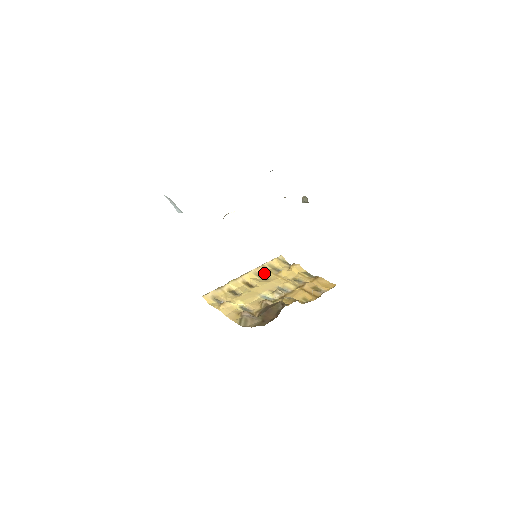
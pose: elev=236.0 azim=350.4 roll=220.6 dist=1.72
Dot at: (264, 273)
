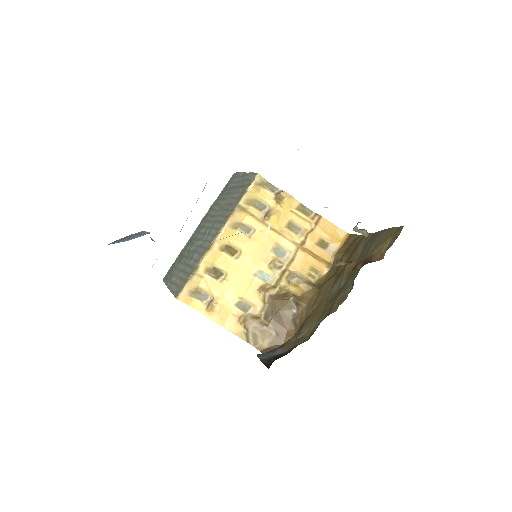
Dot at: (242, 218)
